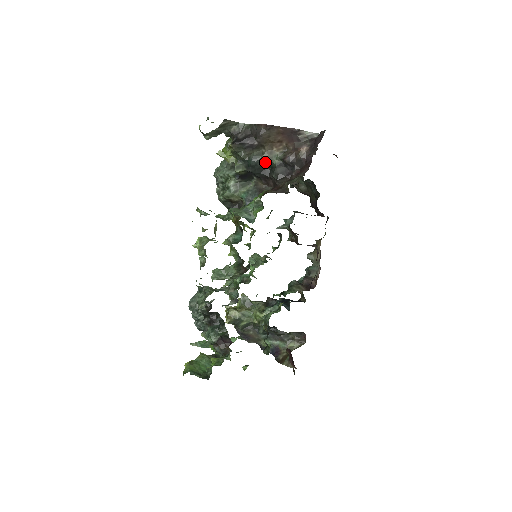
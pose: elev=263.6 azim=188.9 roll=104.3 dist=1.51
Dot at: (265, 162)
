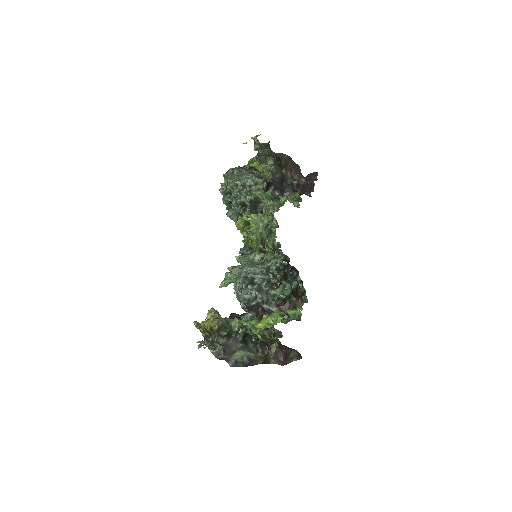
Dot at: (284, 179)
